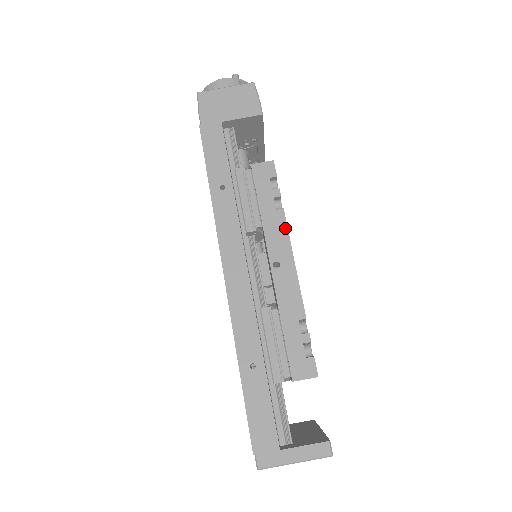
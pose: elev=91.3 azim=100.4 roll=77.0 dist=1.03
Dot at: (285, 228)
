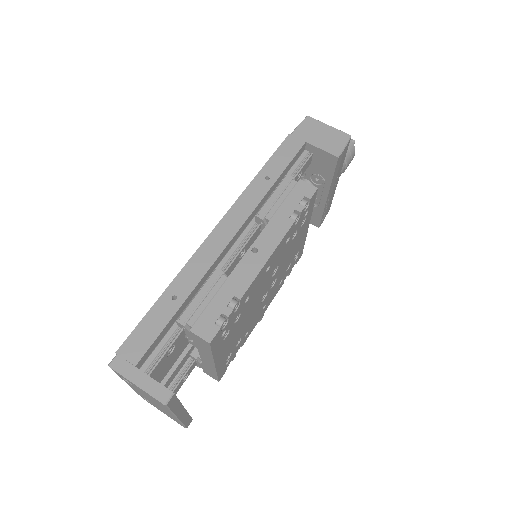
Dot at: (284, 233)
